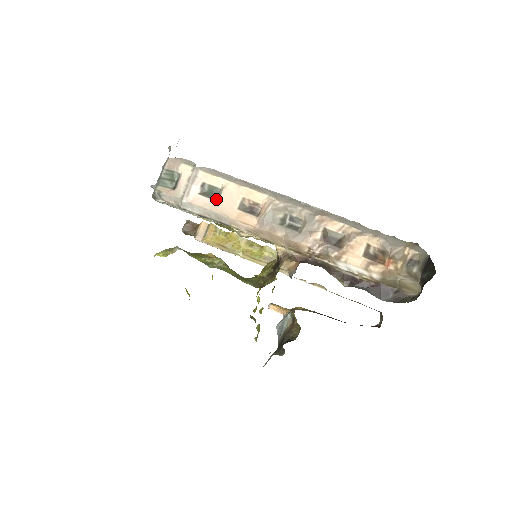
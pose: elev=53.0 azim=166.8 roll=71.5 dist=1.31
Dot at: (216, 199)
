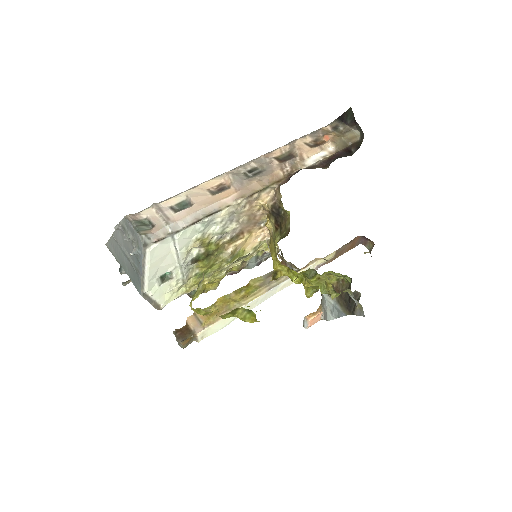
Dot at: (191, 205)
